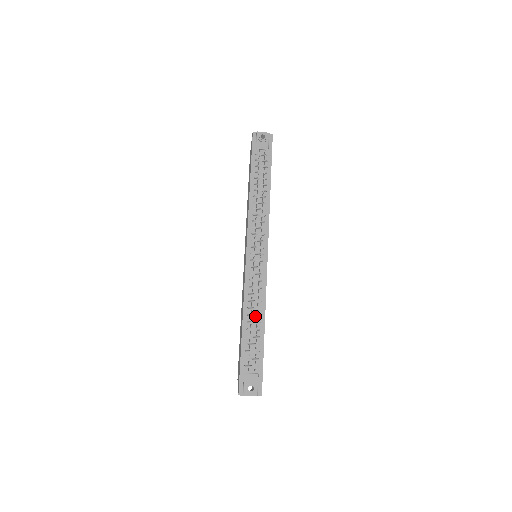
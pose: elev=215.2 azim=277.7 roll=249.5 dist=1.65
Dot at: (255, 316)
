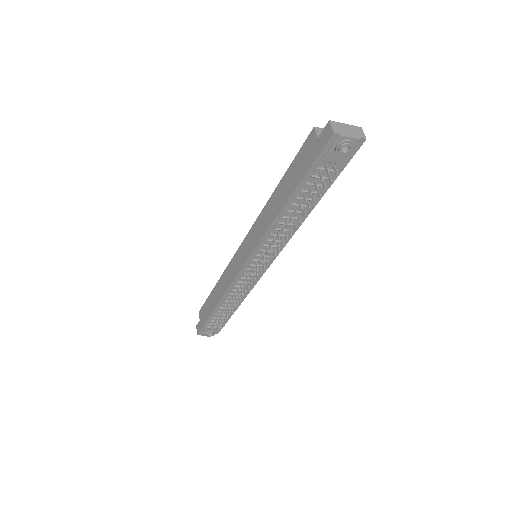
Dot at: occluded
